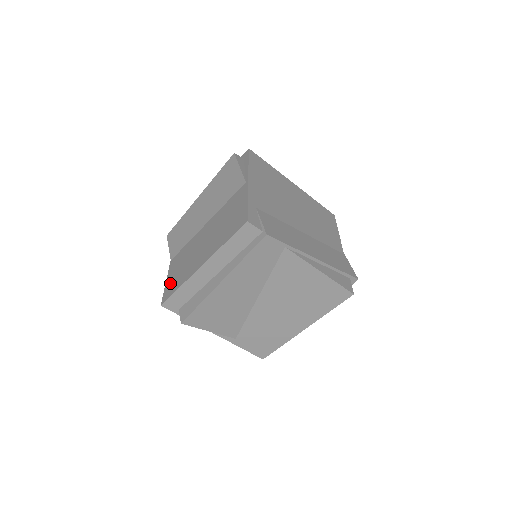
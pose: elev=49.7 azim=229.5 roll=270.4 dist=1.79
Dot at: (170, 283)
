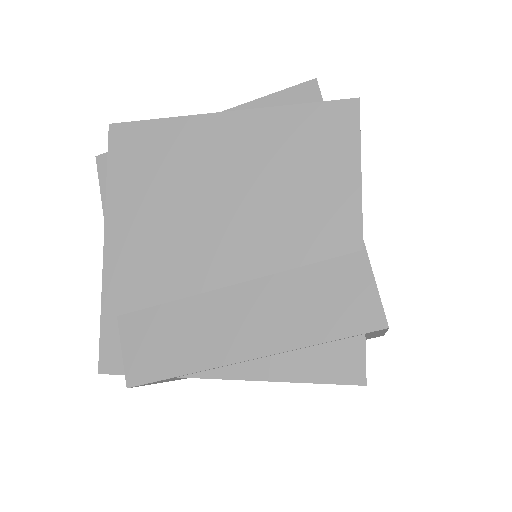
Dot at: occluded
